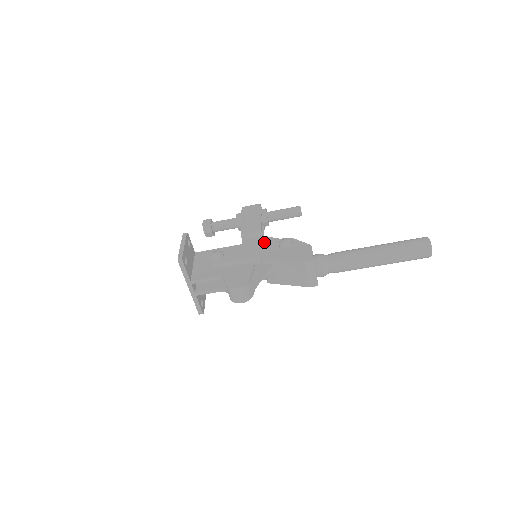
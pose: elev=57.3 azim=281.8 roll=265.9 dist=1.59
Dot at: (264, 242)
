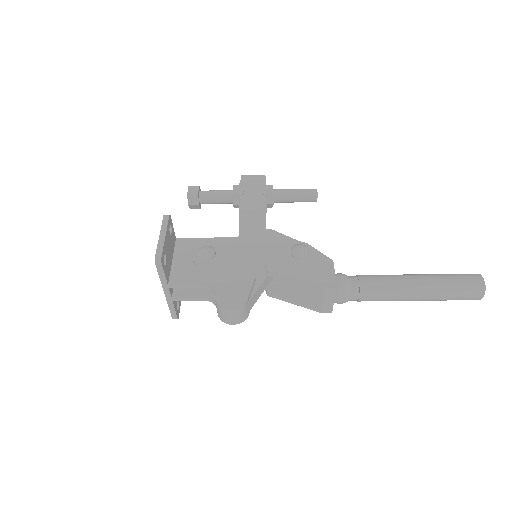
Dot at: (271, 243)
